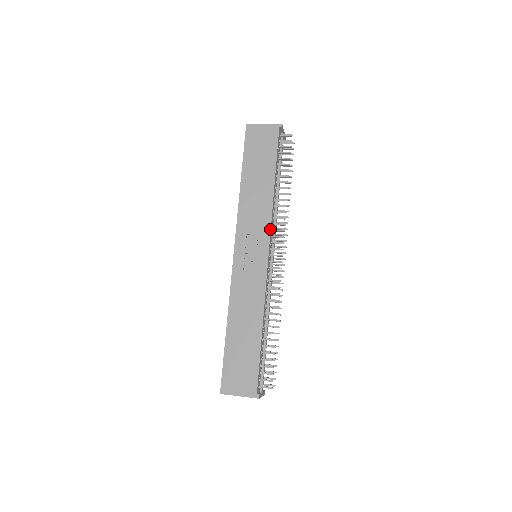
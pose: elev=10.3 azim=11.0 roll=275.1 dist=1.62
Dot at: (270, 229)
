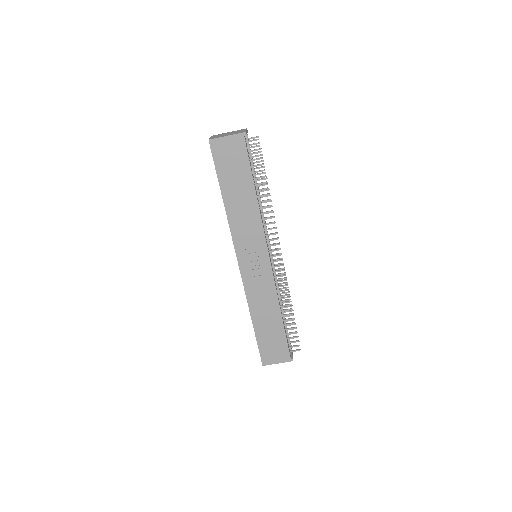
Dot at: (265, 238)
